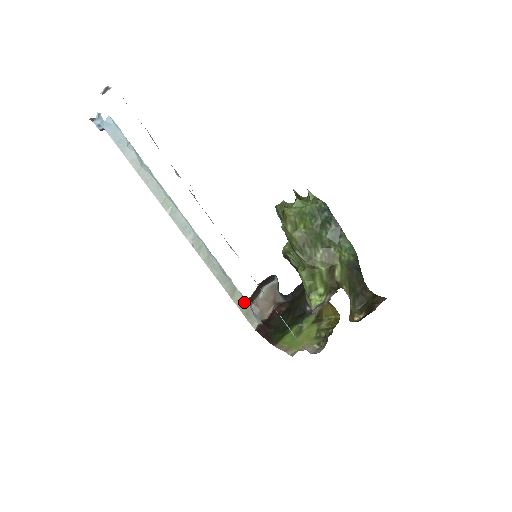
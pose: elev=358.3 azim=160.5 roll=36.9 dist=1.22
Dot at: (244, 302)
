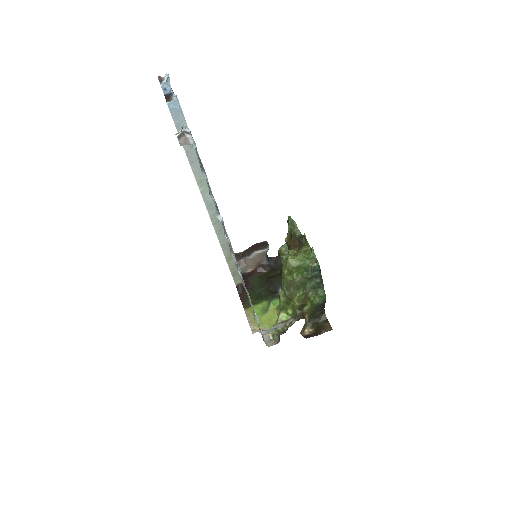
Dot at: (235, 266)
